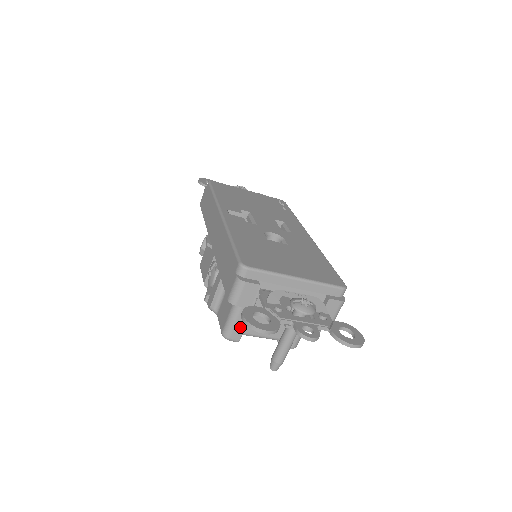
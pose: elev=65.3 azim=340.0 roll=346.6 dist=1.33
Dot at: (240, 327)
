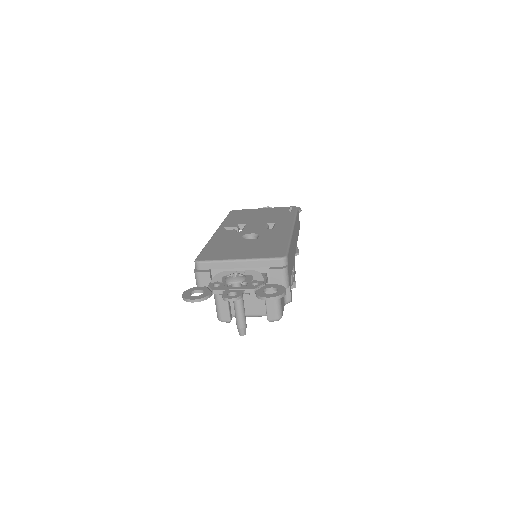
Dot at: (225, 310)
